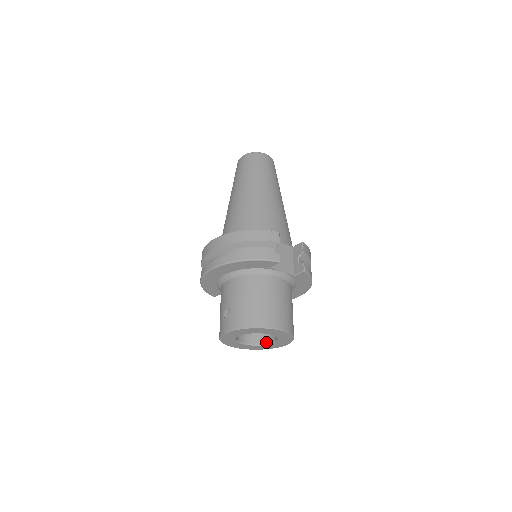
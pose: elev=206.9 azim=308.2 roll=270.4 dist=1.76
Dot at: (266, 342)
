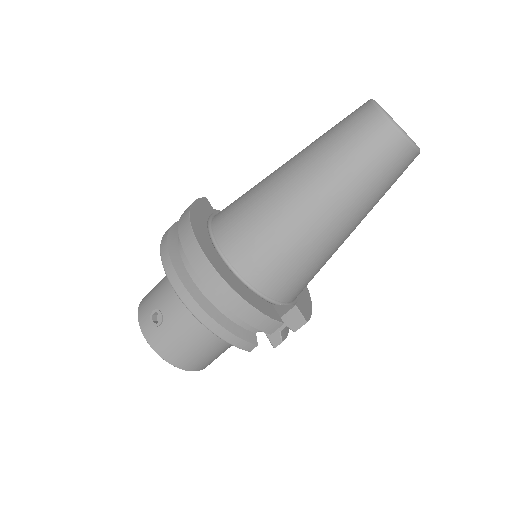
Dot at: occluded
